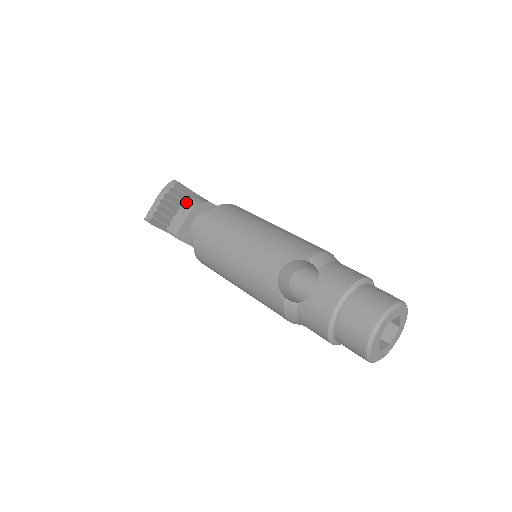
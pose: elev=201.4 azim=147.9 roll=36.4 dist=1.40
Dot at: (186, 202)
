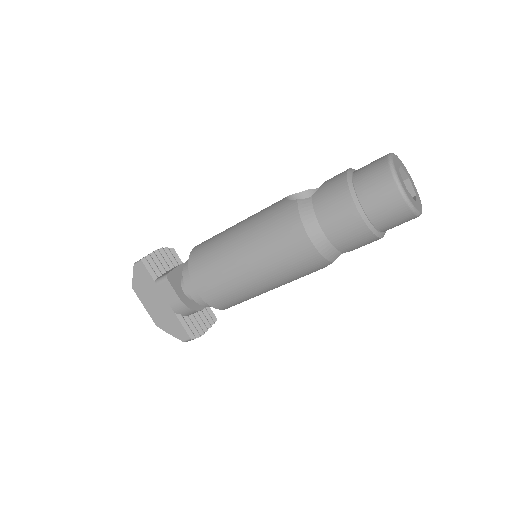
Dot at: occluded
